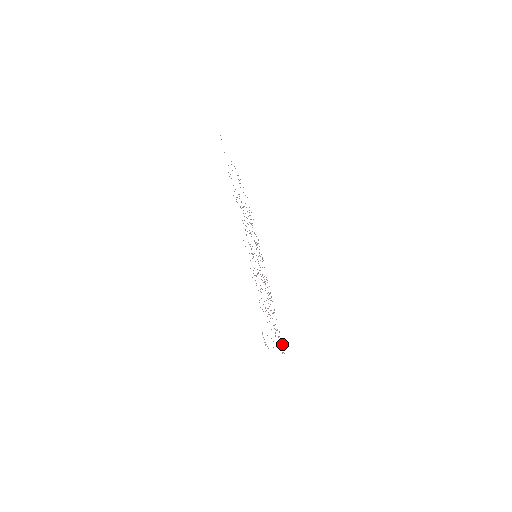
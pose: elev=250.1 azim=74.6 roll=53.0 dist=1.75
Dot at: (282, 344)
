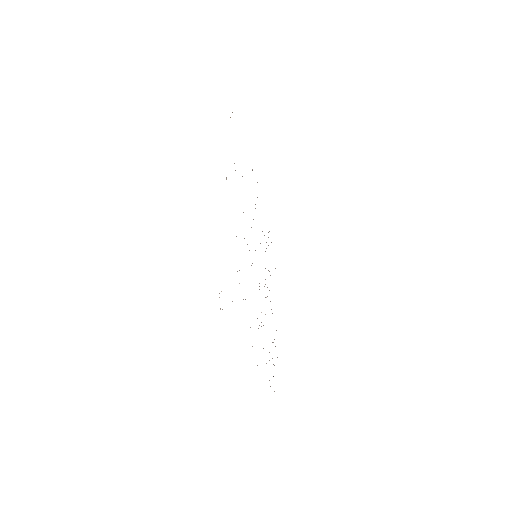
Dot at: occluded
